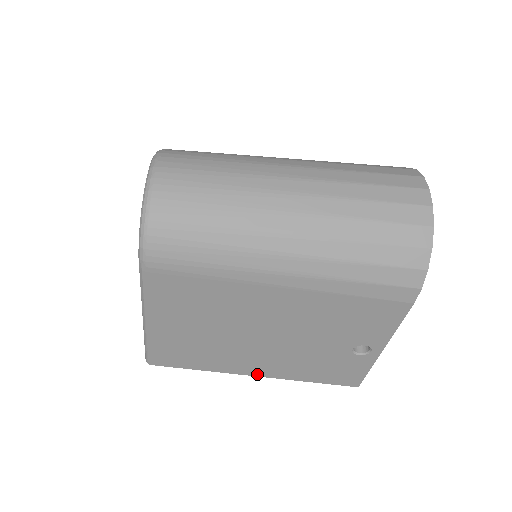
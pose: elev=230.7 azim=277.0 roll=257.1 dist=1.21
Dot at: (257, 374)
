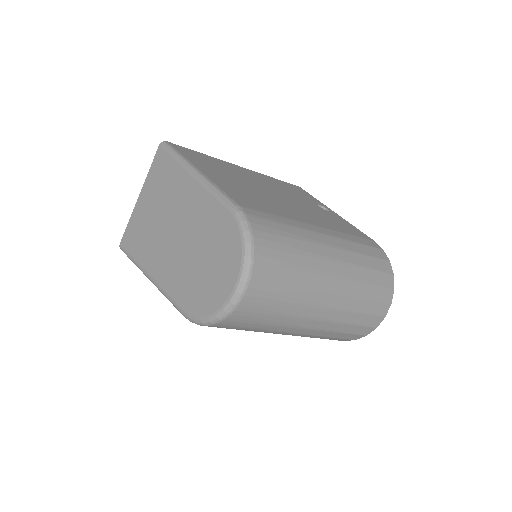
Dot at: occluded
